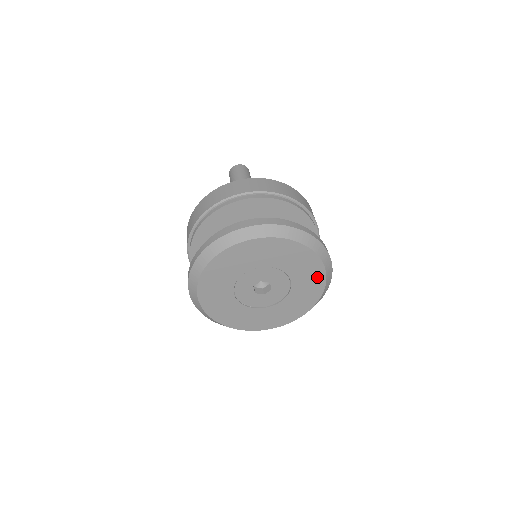
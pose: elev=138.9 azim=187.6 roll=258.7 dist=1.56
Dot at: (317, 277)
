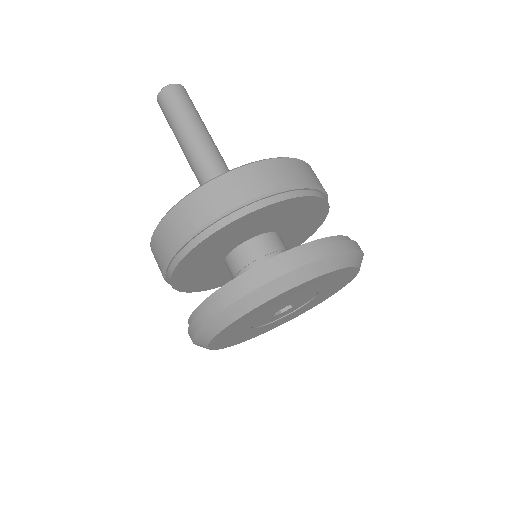
Dot at: (342, 284)
